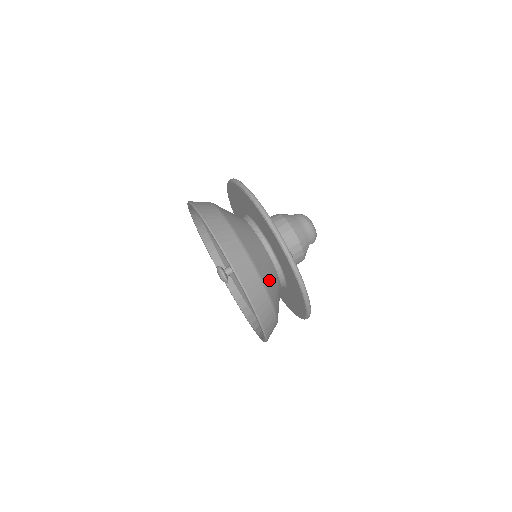
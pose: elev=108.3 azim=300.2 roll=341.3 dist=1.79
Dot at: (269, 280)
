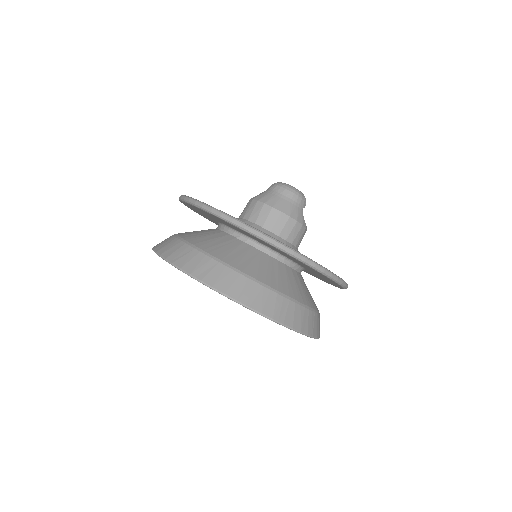
Dot at: (279, 281)
